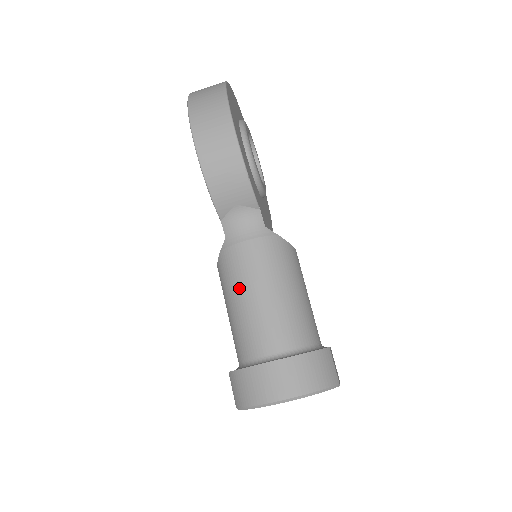
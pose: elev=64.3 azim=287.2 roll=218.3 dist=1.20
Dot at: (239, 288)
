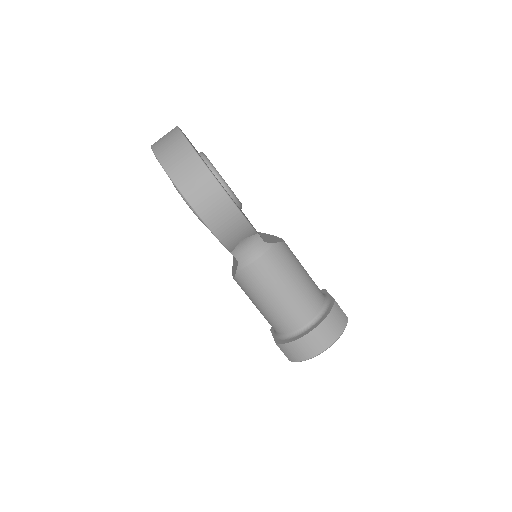
Dot at: (264, 293)
